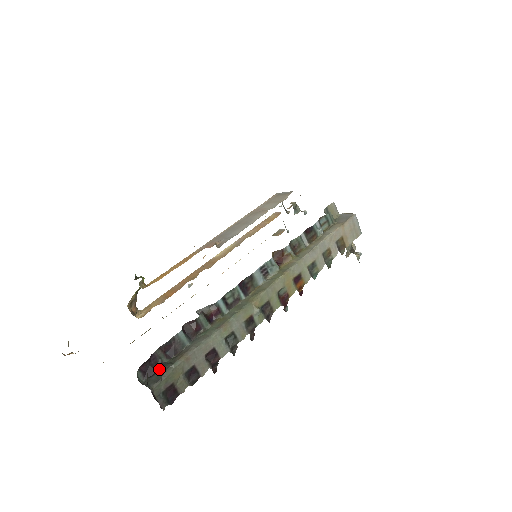
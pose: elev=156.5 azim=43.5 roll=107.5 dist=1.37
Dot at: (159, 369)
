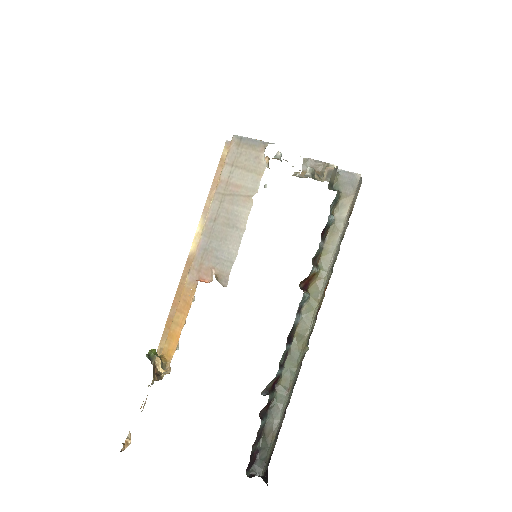
Dot at: (257, 455)
